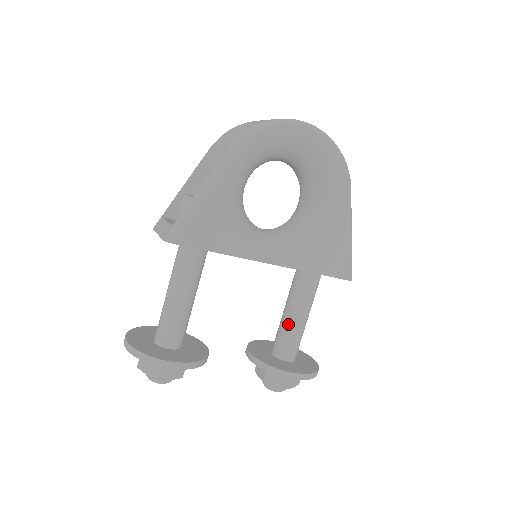
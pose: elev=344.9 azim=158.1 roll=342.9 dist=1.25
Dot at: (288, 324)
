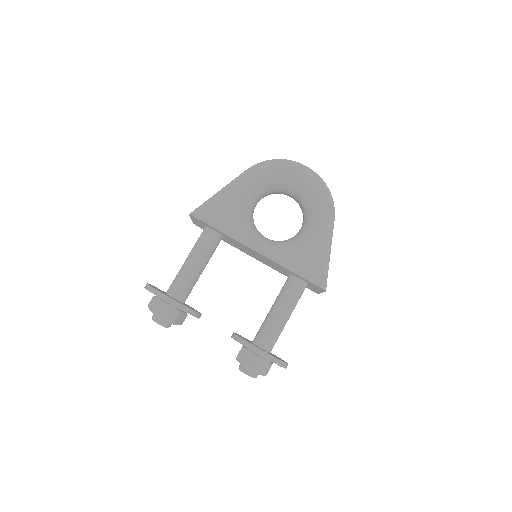
Dot at: (269, 317)
